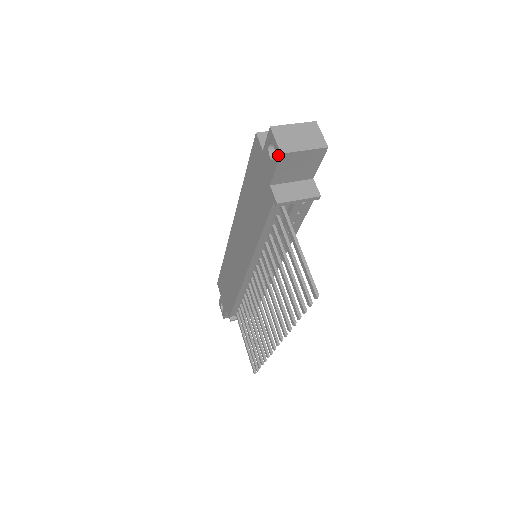
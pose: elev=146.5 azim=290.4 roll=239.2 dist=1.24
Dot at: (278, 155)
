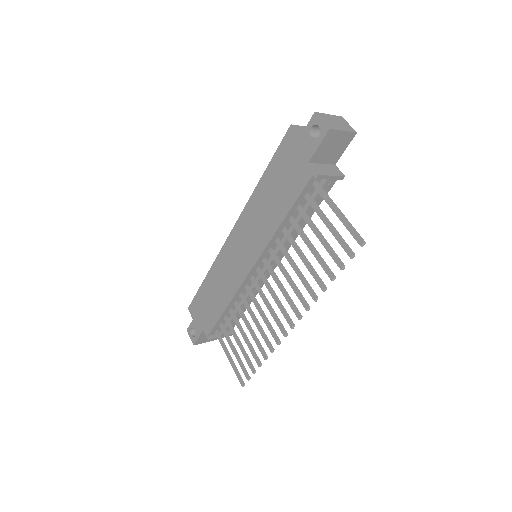
Dot at: (325, 131)
